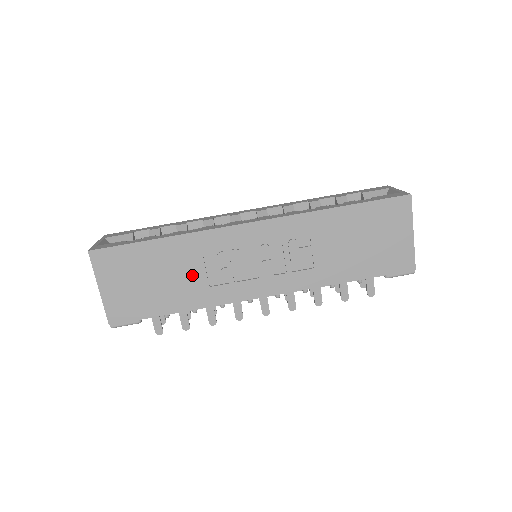
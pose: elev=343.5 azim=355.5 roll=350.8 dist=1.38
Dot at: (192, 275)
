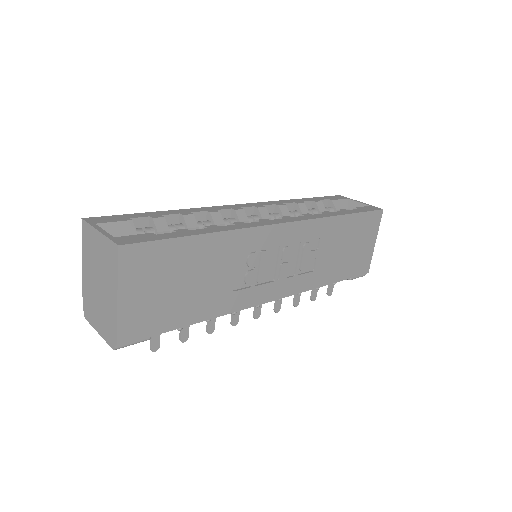
Dot at: (222, 278)
